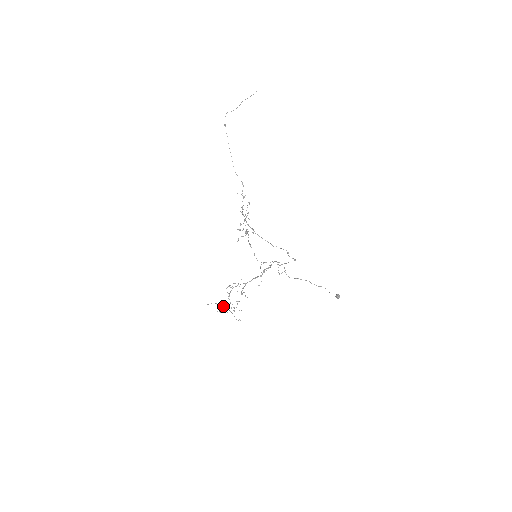
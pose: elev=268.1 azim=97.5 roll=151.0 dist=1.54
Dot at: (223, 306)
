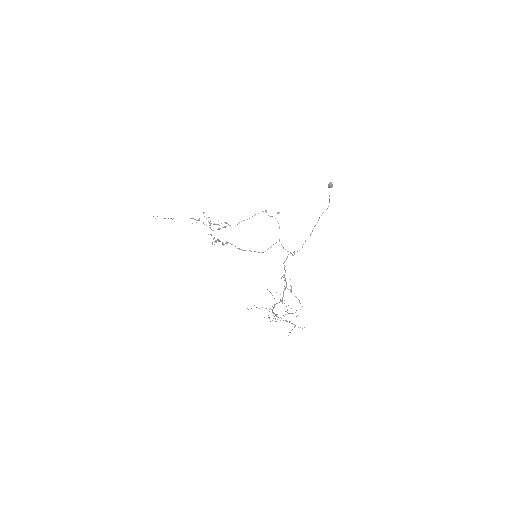
Dot at: occluded
